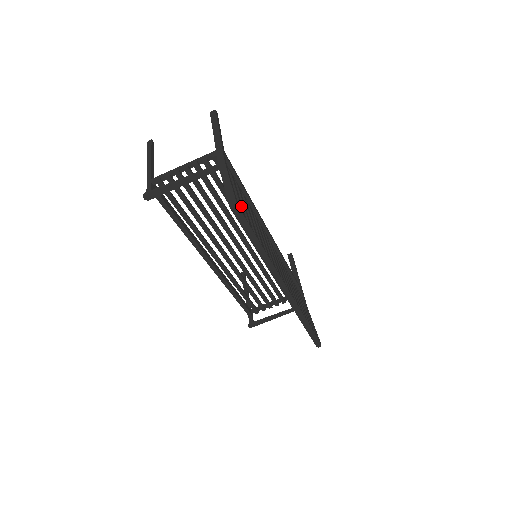
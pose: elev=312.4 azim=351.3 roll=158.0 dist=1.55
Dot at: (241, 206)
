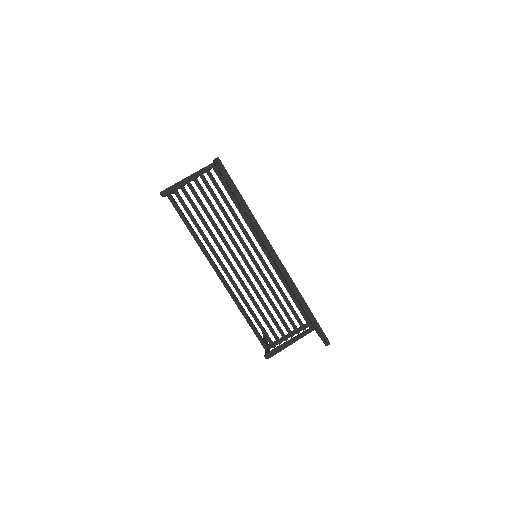
Dot at: occluded
